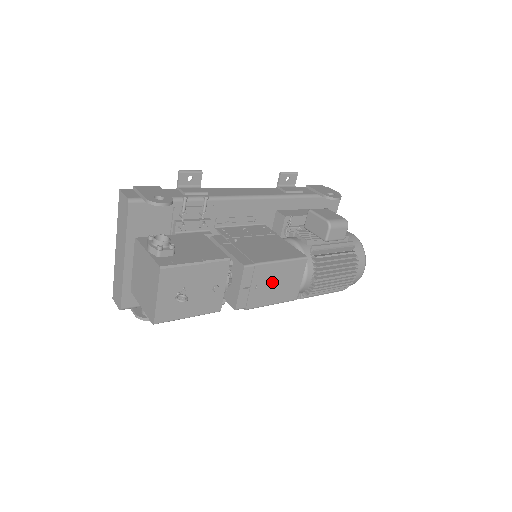
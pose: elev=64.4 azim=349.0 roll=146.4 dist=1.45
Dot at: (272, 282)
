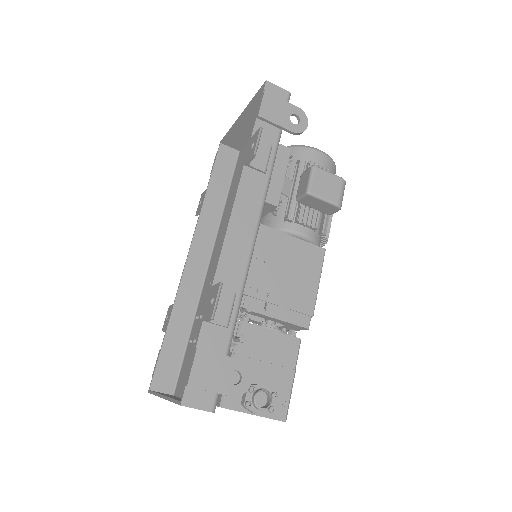
Dot at: occluded
